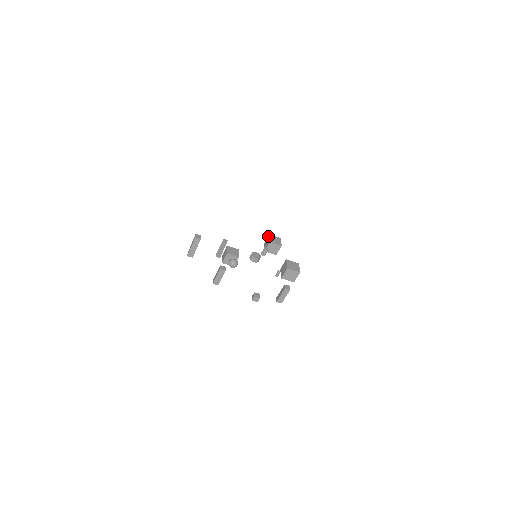
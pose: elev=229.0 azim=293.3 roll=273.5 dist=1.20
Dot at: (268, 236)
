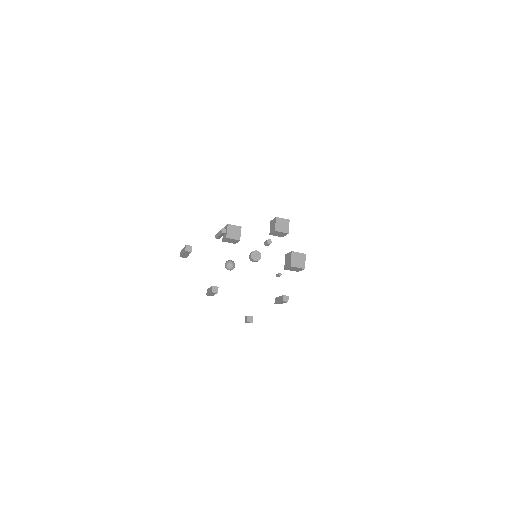
Dot at: (274, 219)
